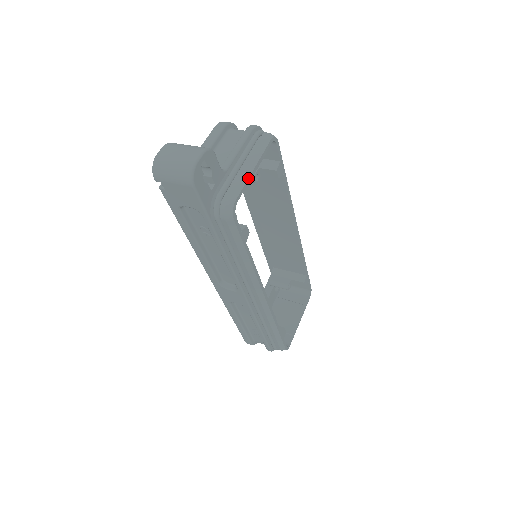
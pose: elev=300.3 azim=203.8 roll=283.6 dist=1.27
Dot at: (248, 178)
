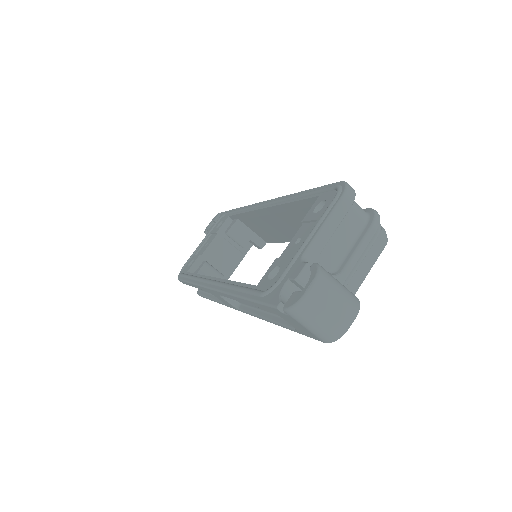
Dot at: occluded
